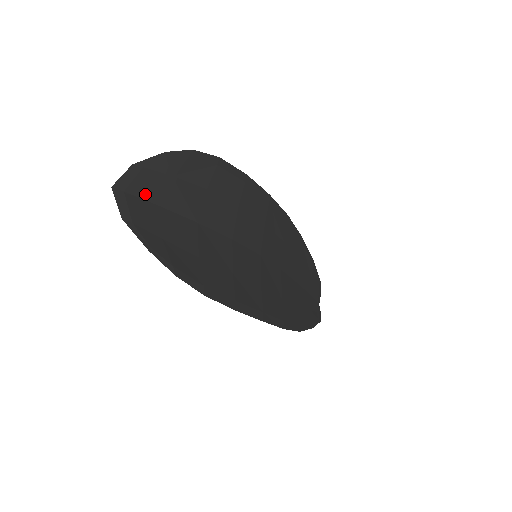
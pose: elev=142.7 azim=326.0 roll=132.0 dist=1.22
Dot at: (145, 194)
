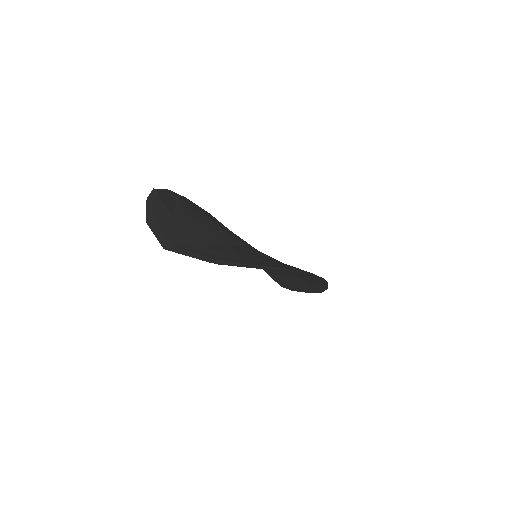
Dot at: (183, 240)
